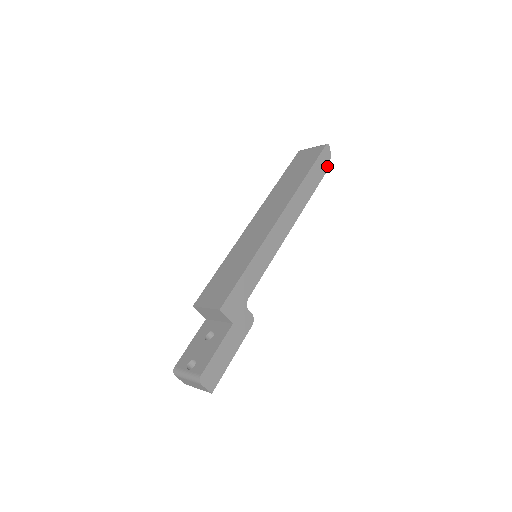
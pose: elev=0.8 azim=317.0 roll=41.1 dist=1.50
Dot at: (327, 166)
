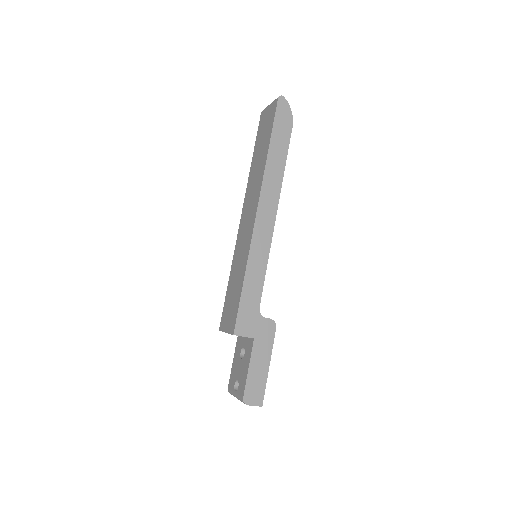
Dot at: (290, 120)
